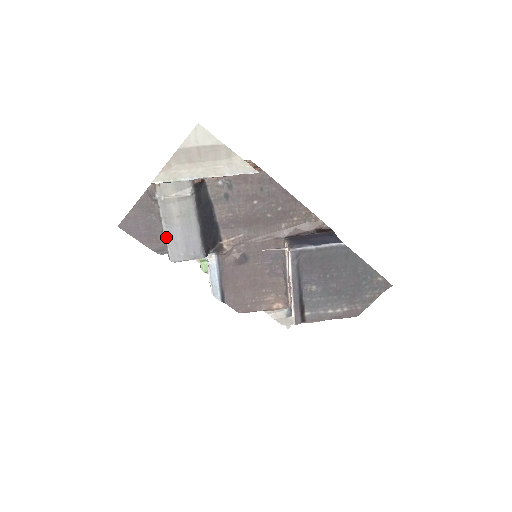
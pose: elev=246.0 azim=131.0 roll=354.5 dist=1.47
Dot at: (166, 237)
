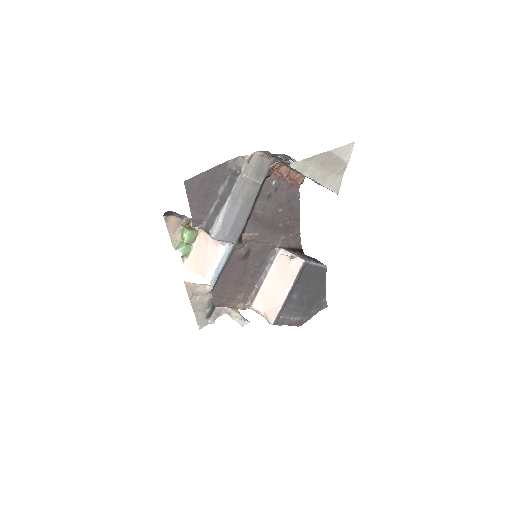
Dot at: (224, 212)
